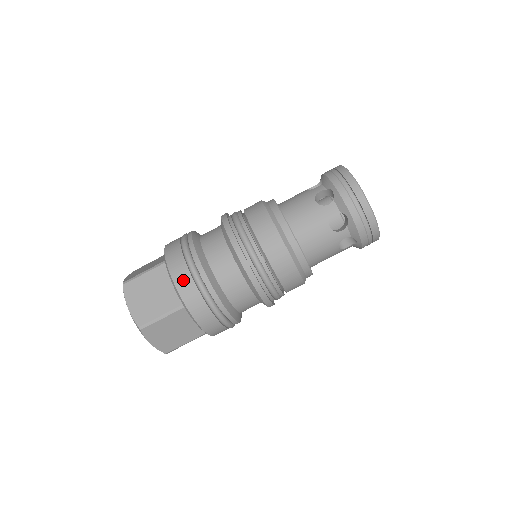
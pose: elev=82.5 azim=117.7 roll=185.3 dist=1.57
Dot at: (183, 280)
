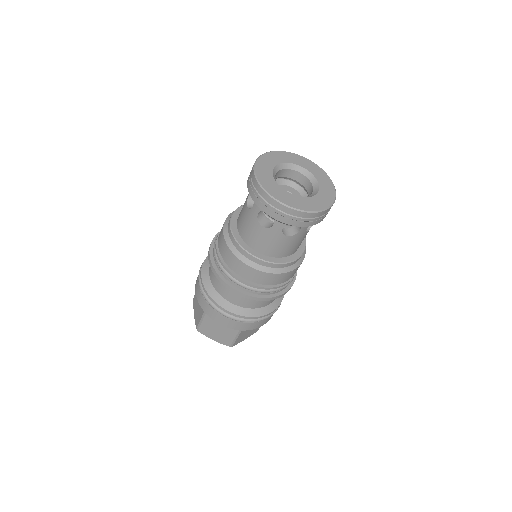
Dot at: (227, 323)
